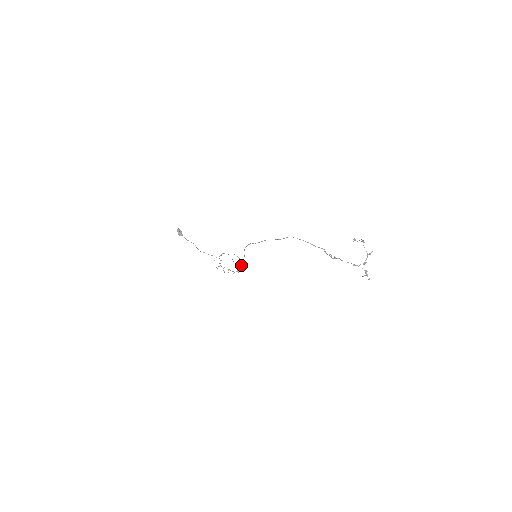
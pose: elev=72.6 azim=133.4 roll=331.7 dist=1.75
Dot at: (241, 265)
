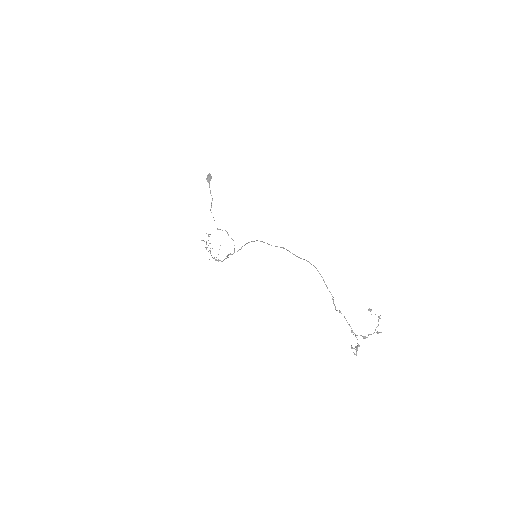
Dot at: (228, 255)
